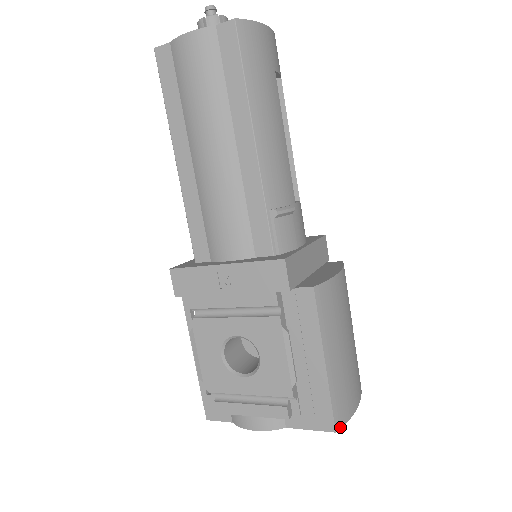
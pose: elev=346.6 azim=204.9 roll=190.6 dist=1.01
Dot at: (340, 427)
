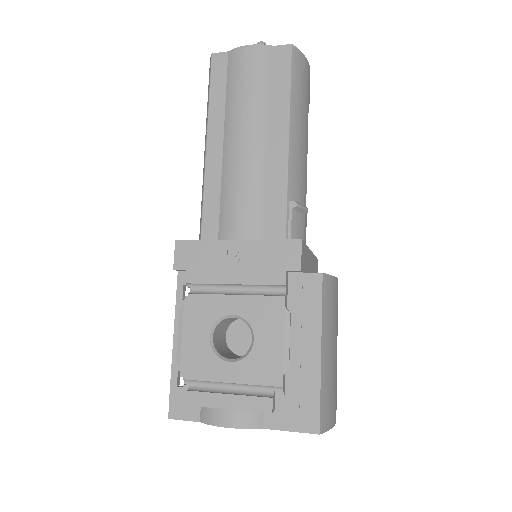
Dot at: (323, 431)
